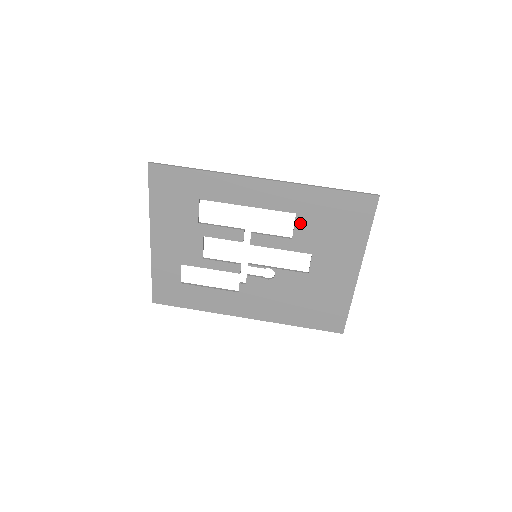
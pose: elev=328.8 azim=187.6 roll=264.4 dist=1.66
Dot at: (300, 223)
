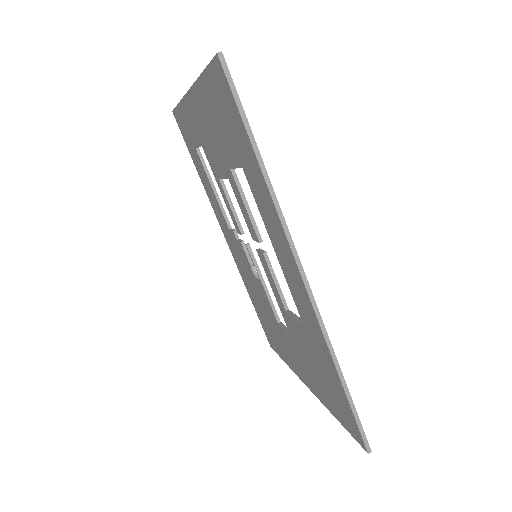
Dot at: (300, 327)
